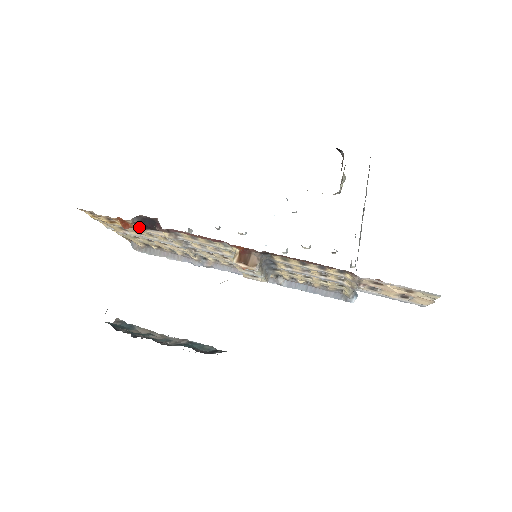
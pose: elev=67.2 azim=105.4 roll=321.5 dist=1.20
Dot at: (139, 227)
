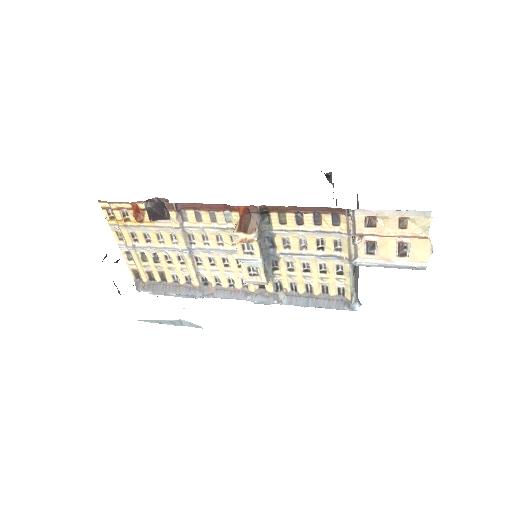
Dot at: (150, 217)
